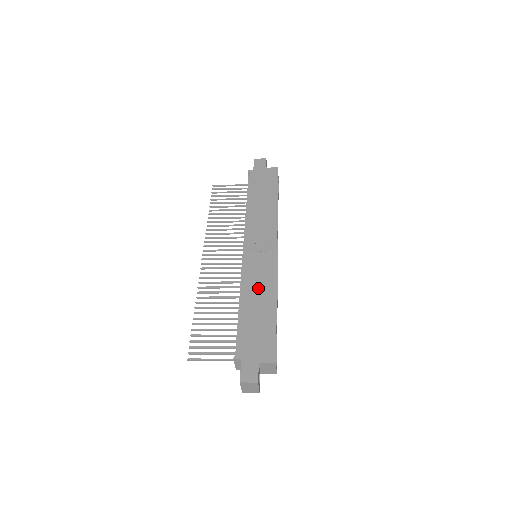
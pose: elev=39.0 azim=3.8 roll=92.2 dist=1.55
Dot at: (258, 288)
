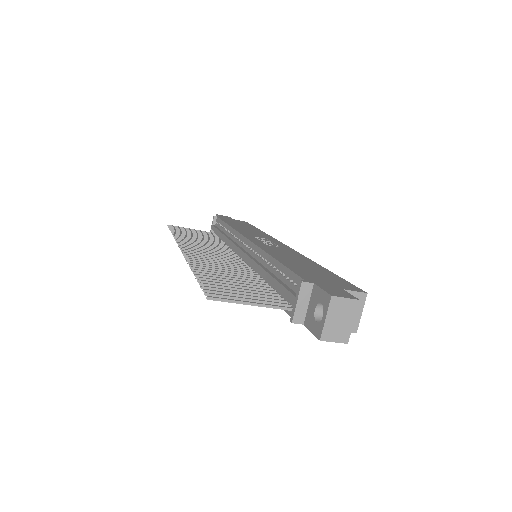
Dot at: (287, 255)
